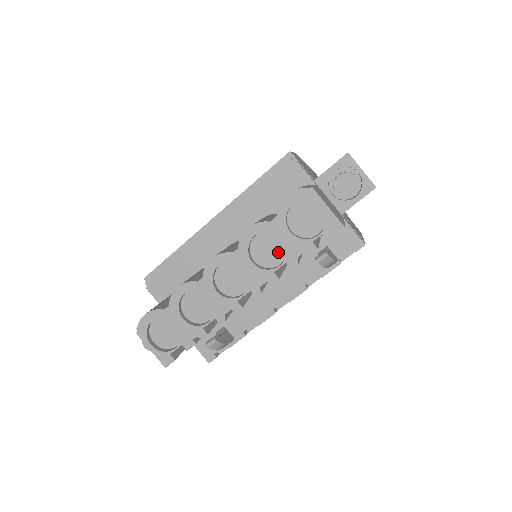
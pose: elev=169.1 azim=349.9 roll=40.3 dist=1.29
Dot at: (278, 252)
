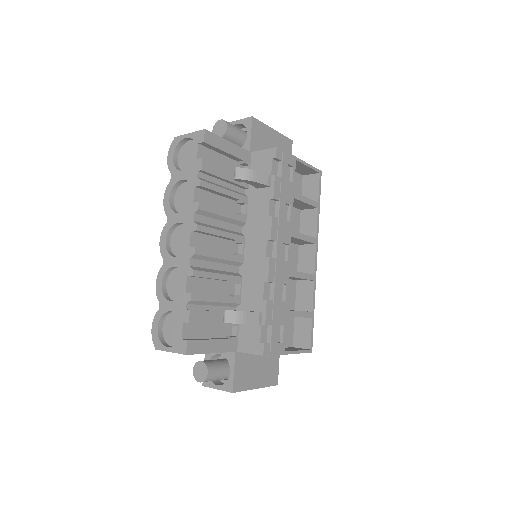
Dot at: (191, 192)
